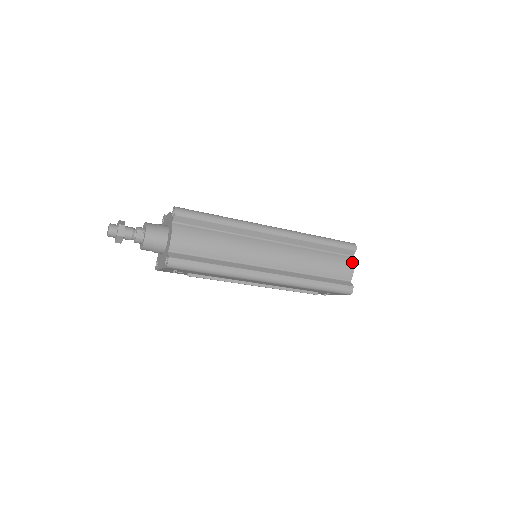
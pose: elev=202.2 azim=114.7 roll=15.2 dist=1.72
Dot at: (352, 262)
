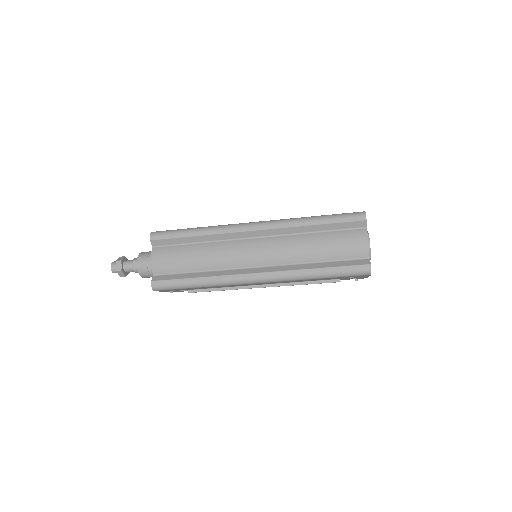
Dot at: (365, 235)
